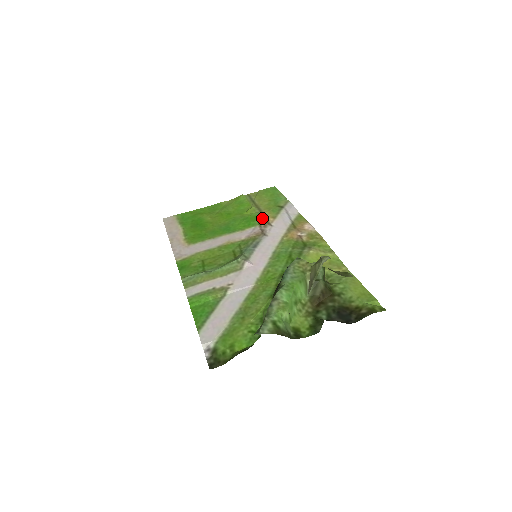
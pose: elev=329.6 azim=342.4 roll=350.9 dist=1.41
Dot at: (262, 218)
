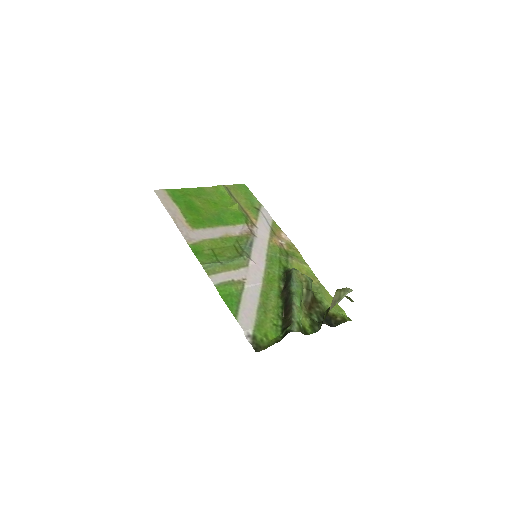
Dot at: (247, 217)
